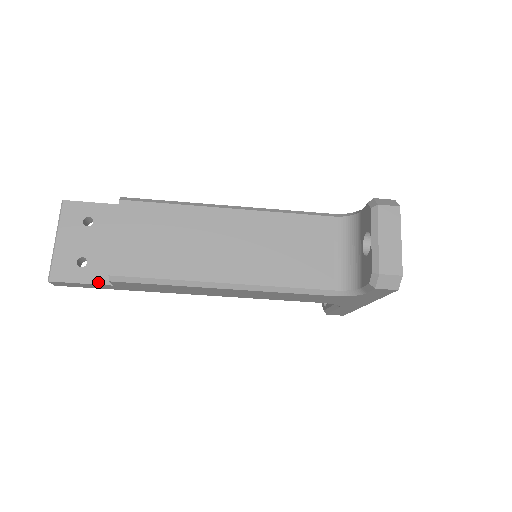
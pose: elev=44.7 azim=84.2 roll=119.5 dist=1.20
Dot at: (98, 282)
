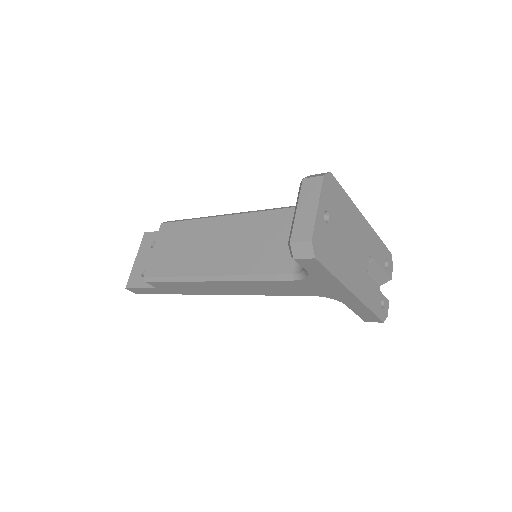
Dot at: (149, 286)
